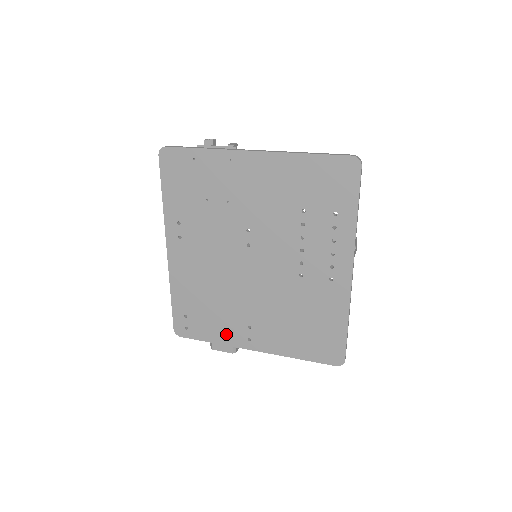
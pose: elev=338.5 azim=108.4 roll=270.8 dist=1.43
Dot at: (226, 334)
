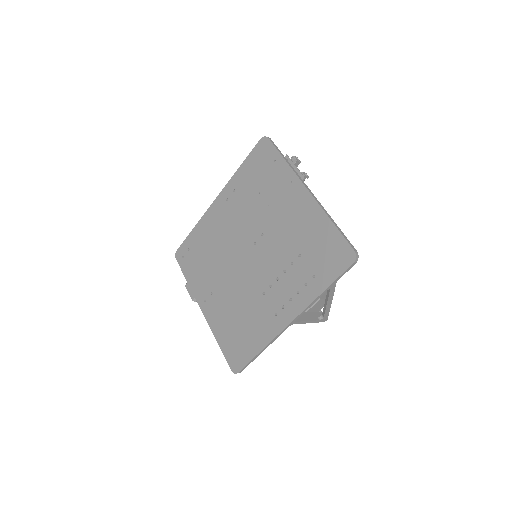
Dot at: (197, 284)
